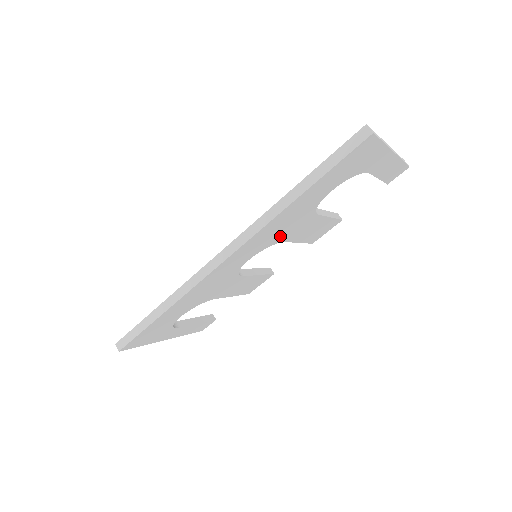
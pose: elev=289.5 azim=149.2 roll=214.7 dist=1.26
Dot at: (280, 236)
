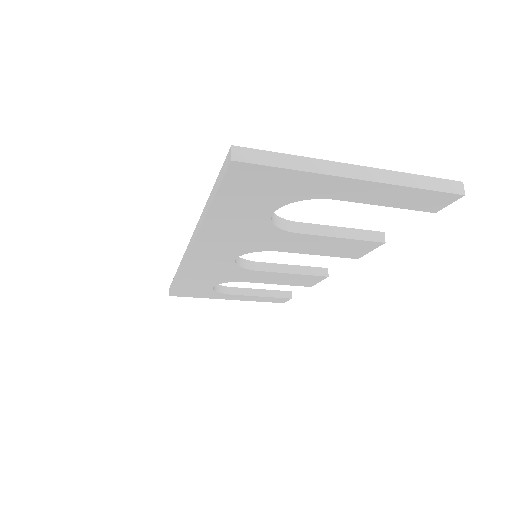
Dot at: (255, 245)
